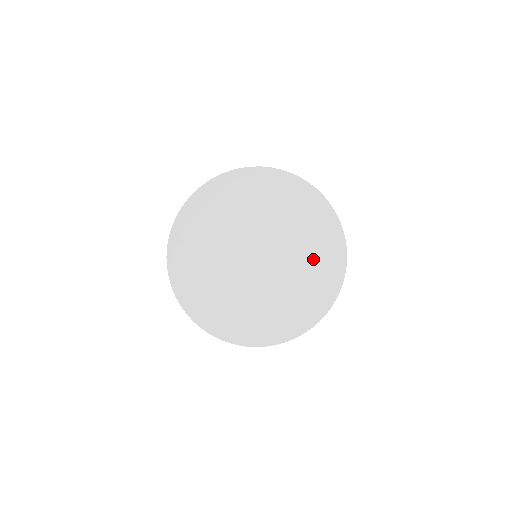
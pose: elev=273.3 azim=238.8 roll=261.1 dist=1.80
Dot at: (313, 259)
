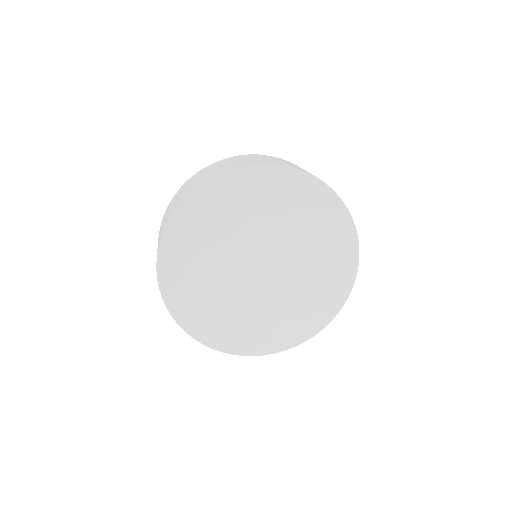
Dot at: (321, 266)
